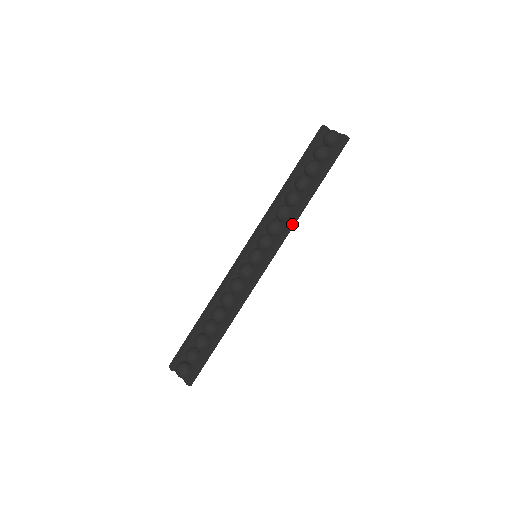
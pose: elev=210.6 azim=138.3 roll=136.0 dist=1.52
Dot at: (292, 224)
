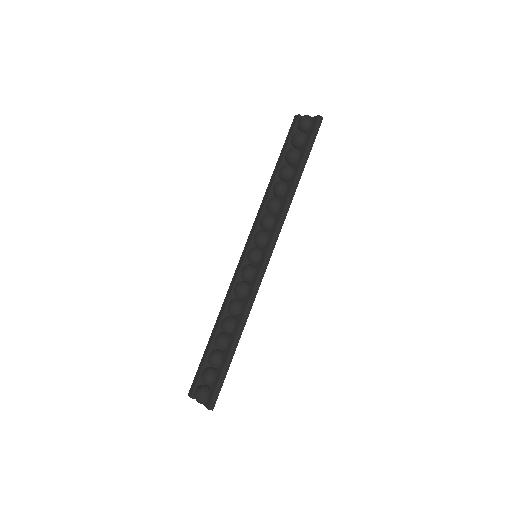
Dot at: (284, 213)
